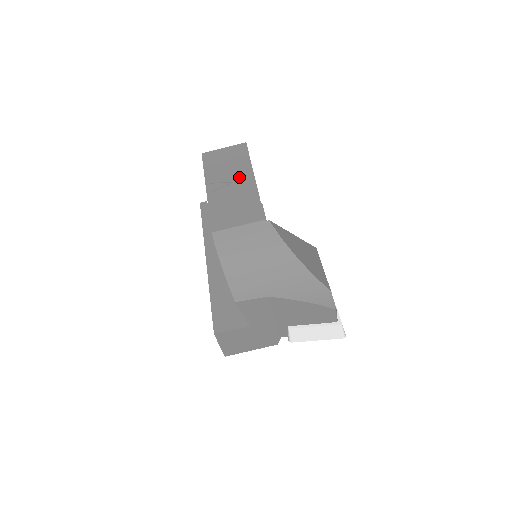
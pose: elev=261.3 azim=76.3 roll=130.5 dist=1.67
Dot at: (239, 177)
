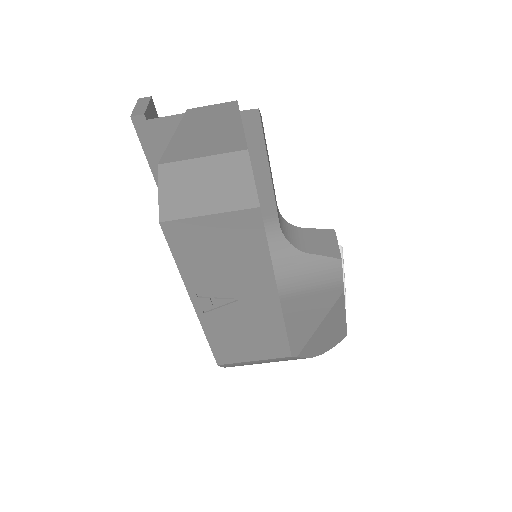
Dot at: (250, 291)
